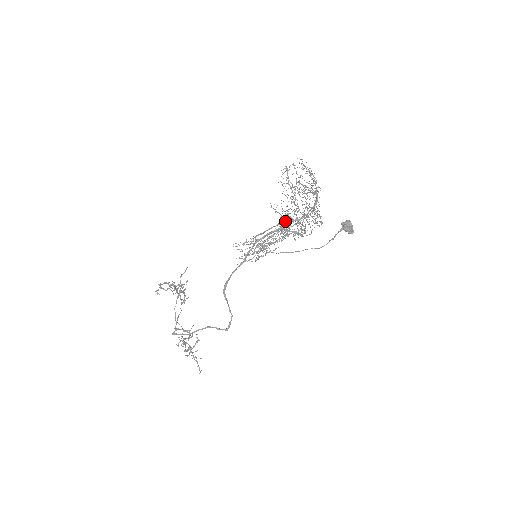
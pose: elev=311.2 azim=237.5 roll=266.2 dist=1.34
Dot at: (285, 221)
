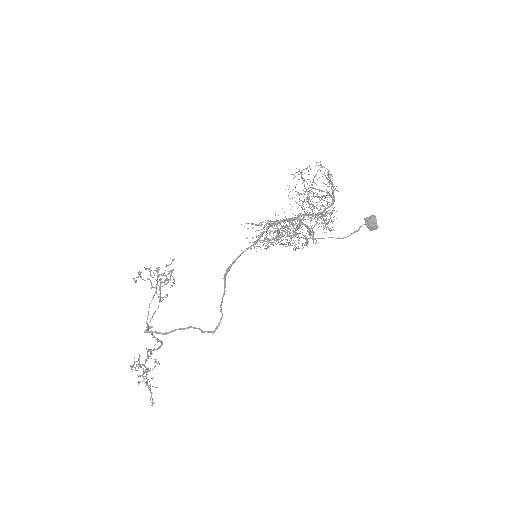
Dot at: occluded
